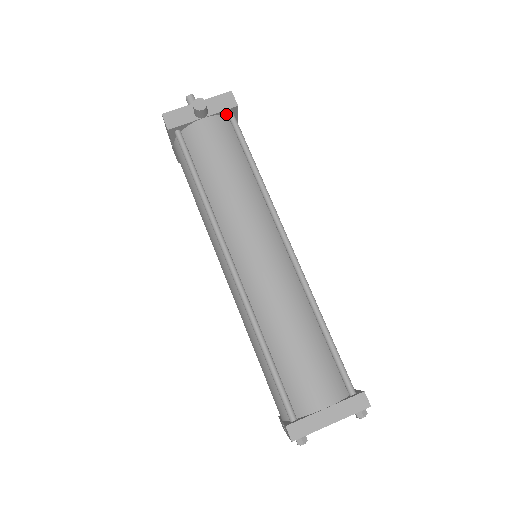
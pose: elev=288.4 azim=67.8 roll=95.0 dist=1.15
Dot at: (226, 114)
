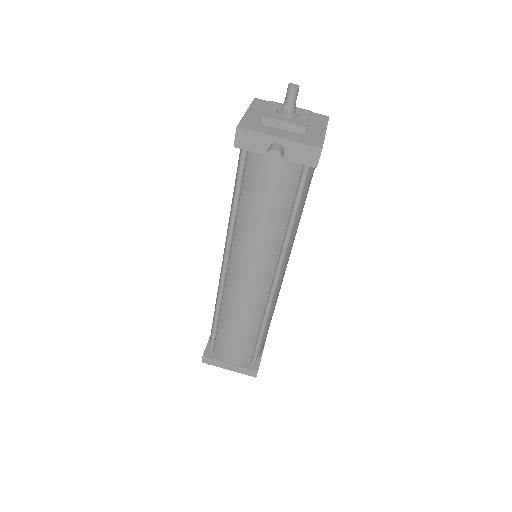
Dot at: occluded
